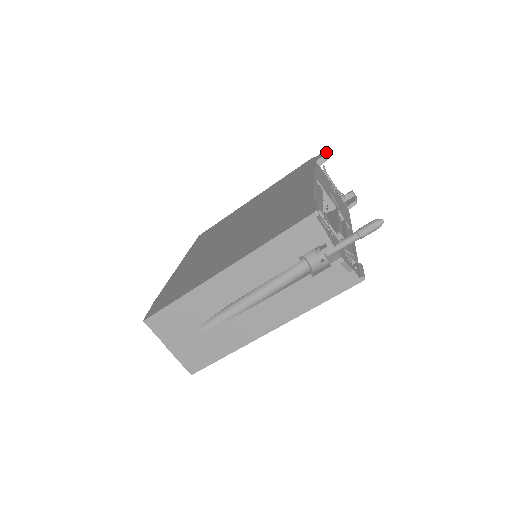
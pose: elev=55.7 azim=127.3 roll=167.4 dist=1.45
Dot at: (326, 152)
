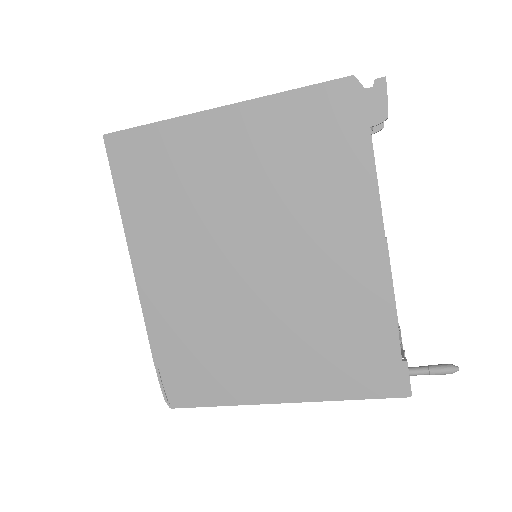
Dot at: occluded
